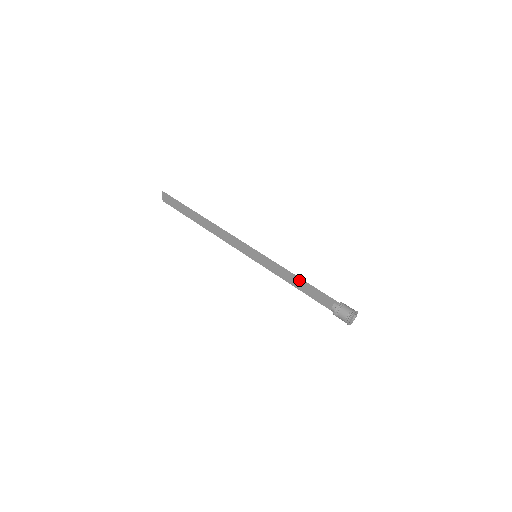
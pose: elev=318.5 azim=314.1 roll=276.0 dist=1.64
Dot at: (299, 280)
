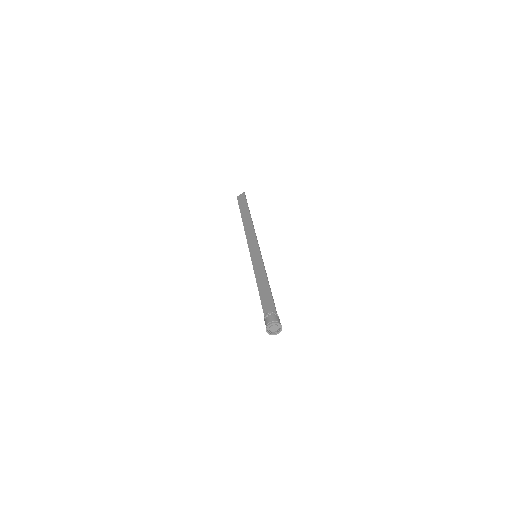
Dot at: (267, 284)
